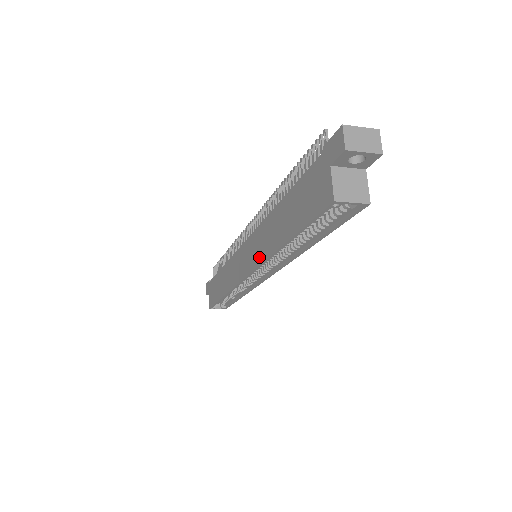
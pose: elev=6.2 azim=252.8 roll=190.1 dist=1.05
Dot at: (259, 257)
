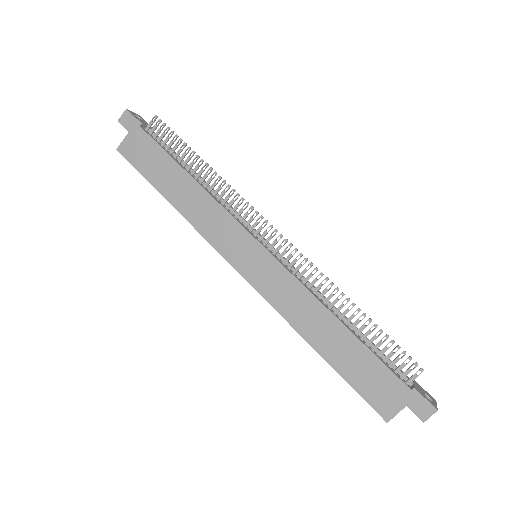
Dot at: (275, 299)
